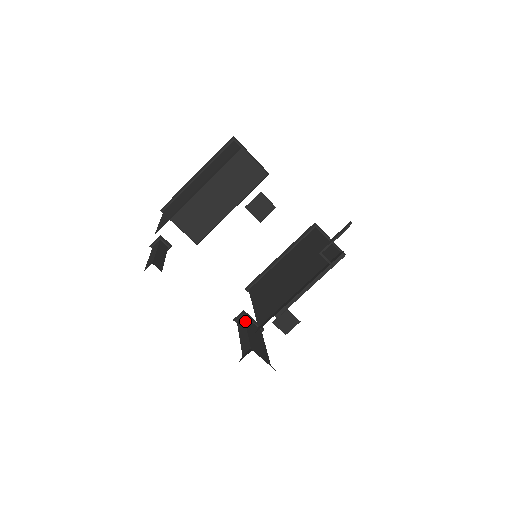
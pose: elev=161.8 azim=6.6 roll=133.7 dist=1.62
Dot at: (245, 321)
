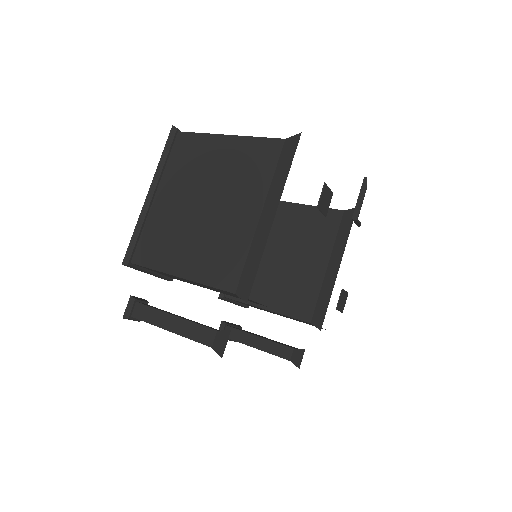
Dot at: (239, 330)
